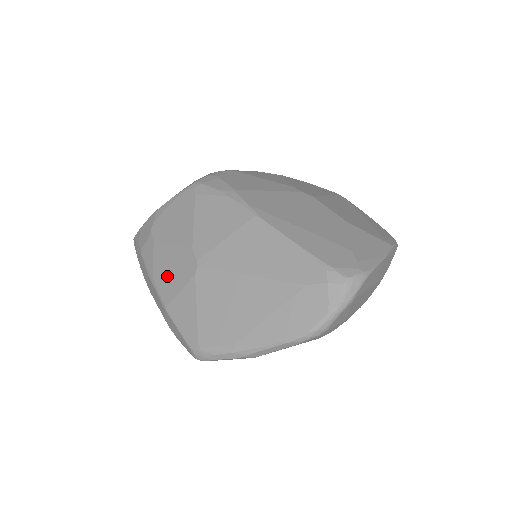
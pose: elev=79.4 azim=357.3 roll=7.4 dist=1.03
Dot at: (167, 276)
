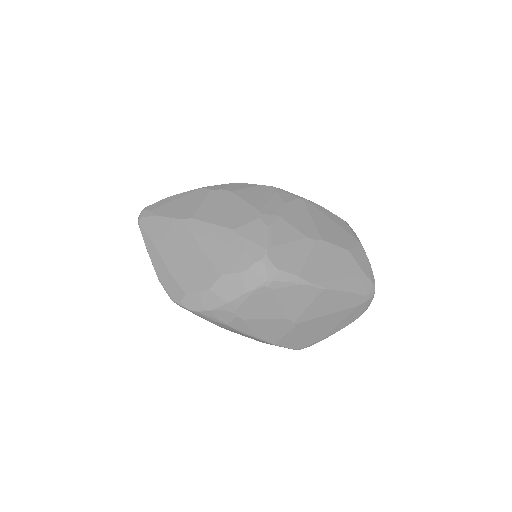
Dot at: (268, 333)
